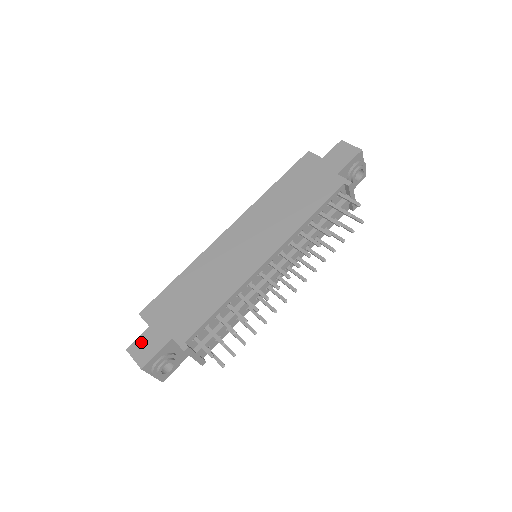
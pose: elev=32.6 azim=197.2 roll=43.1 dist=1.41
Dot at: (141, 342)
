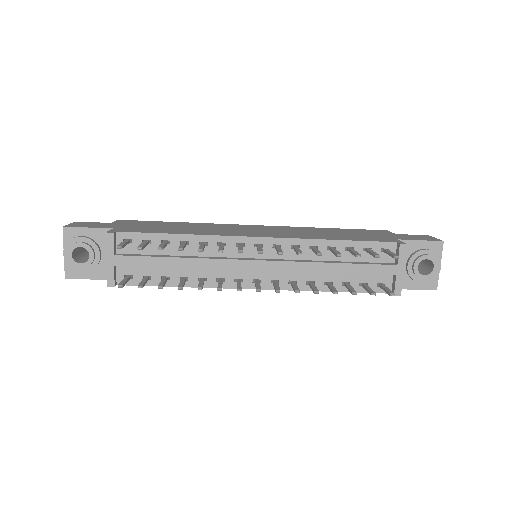
Dot at: (91, 223)
